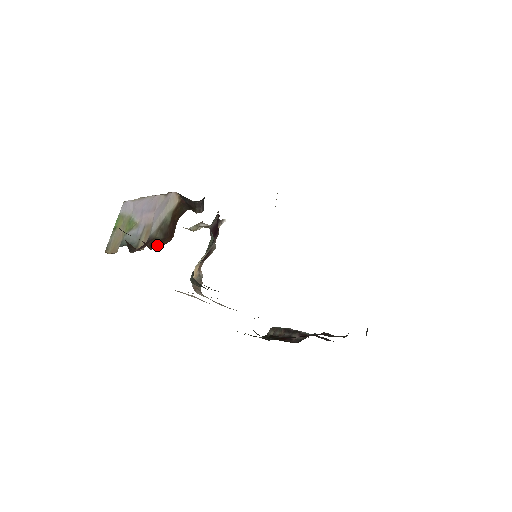
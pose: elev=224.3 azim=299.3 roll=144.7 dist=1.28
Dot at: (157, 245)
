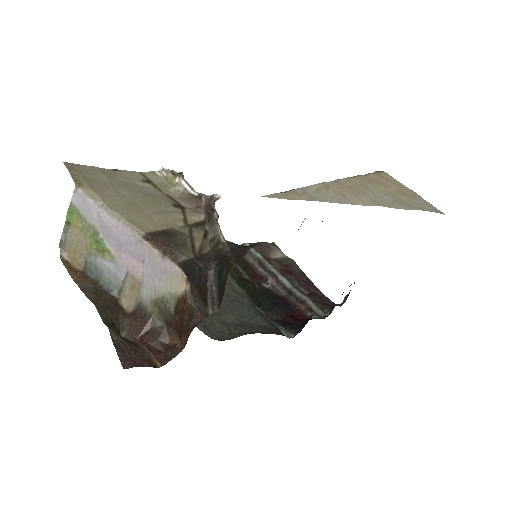
Dot at: (161, 346)
